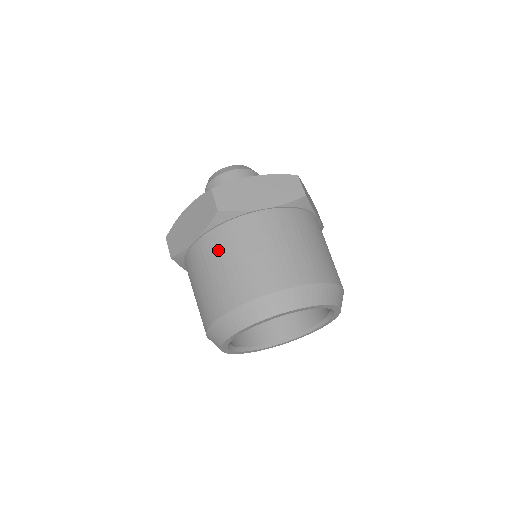
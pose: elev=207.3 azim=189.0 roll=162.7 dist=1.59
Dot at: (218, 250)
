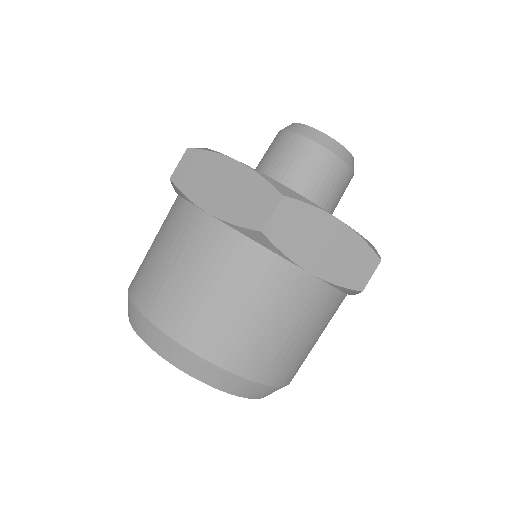
Dot at: (164, 221)
